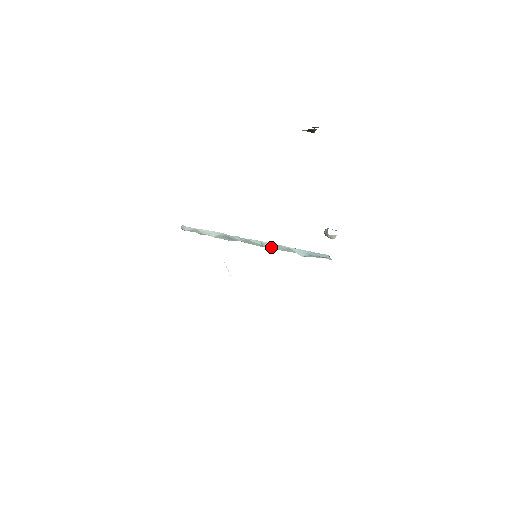
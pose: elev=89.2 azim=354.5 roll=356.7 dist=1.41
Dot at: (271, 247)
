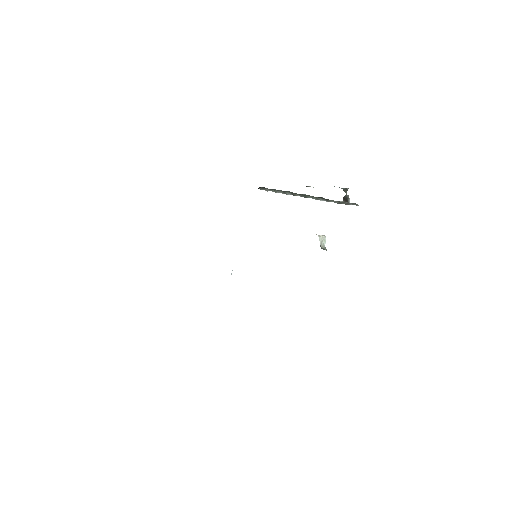
Dot at: occluded
